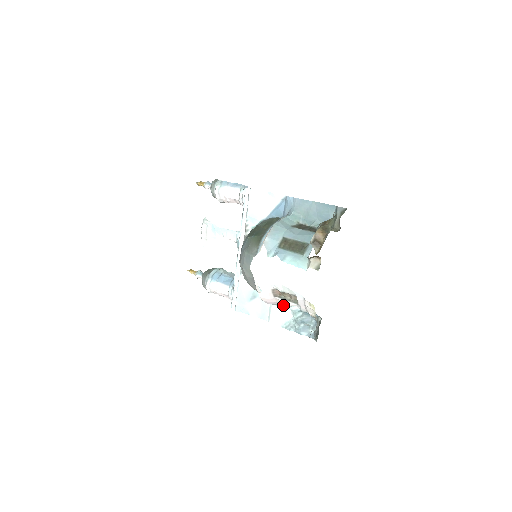
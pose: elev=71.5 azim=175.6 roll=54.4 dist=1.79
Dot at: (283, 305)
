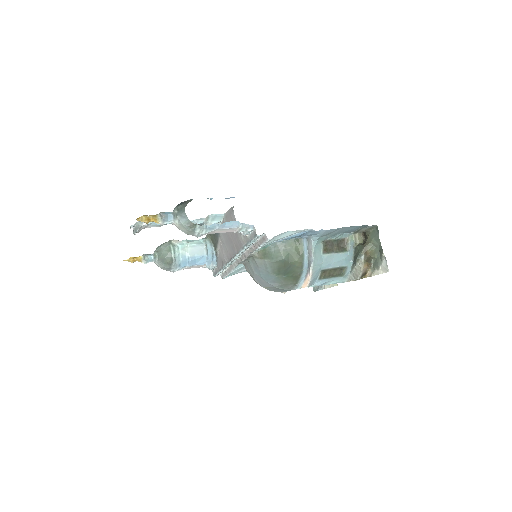
Dot at: occluded
